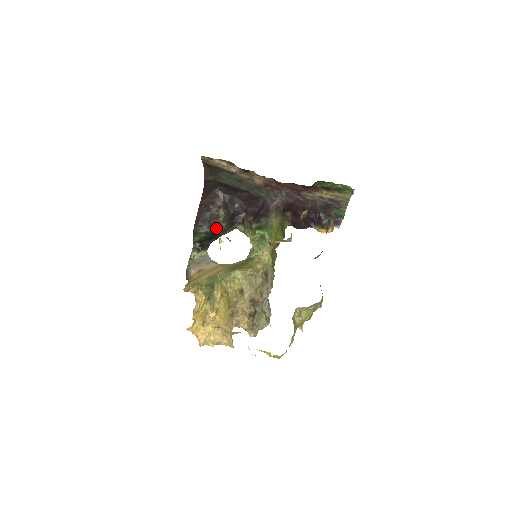
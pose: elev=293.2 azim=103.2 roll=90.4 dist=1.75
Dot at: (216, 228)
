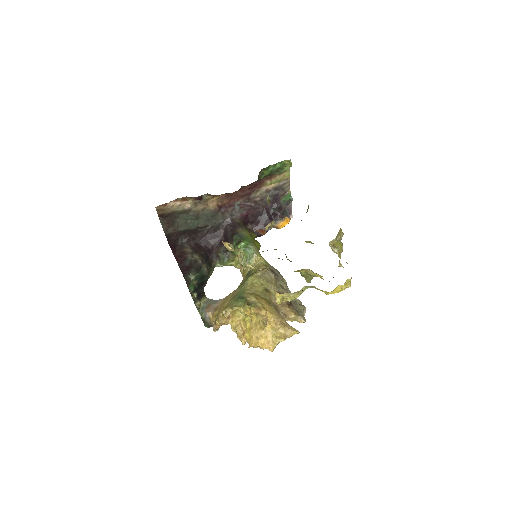
Dot at: (202, 270)
